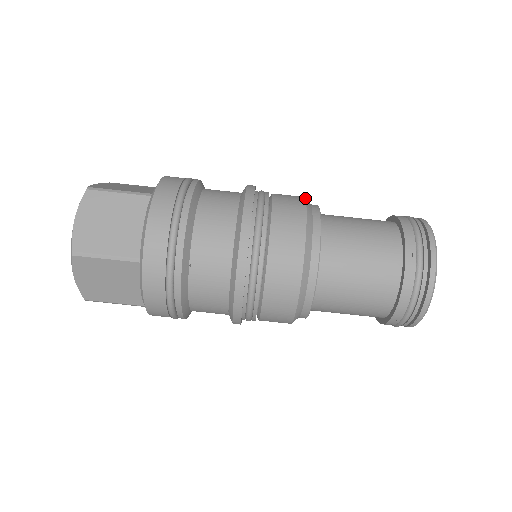
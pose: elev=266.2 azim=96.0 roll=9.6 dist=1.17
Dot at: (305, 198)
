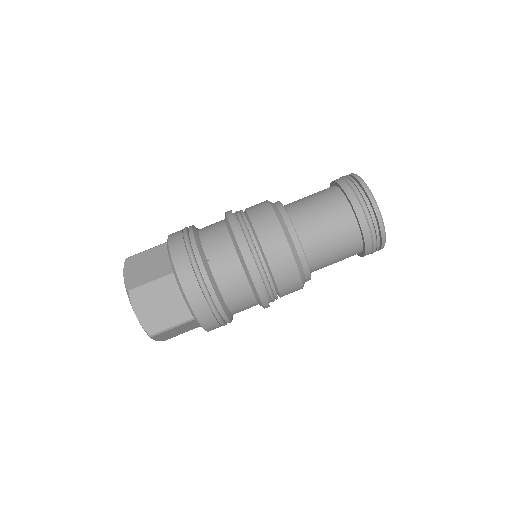
Dot at: occluded
